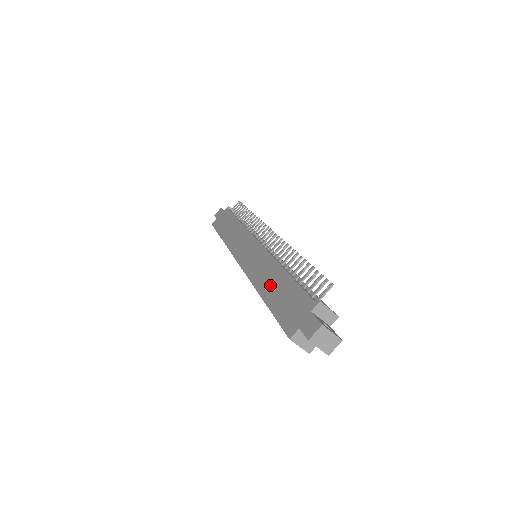
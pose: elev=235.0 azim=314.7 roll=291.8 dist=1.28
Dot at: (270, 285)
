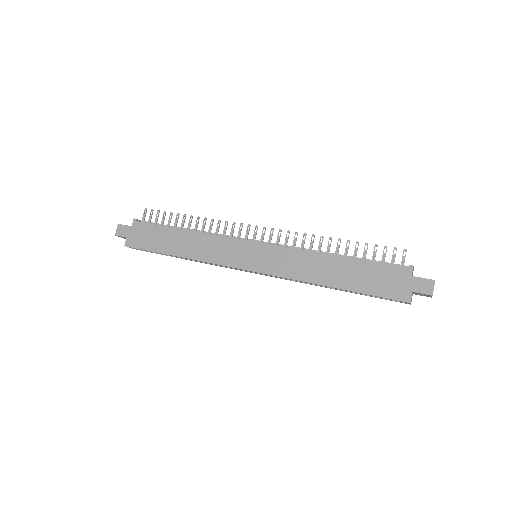
Dot at: (332, 274)
